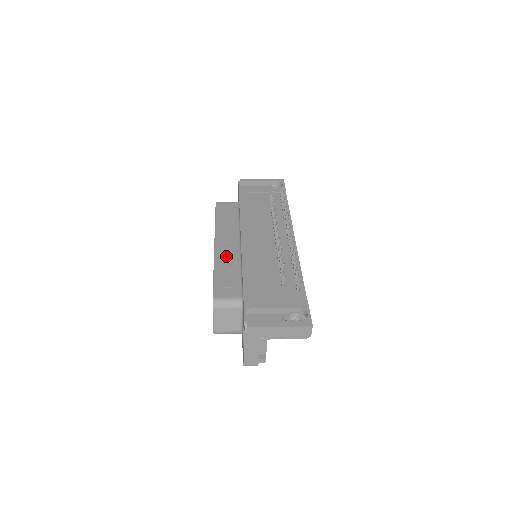
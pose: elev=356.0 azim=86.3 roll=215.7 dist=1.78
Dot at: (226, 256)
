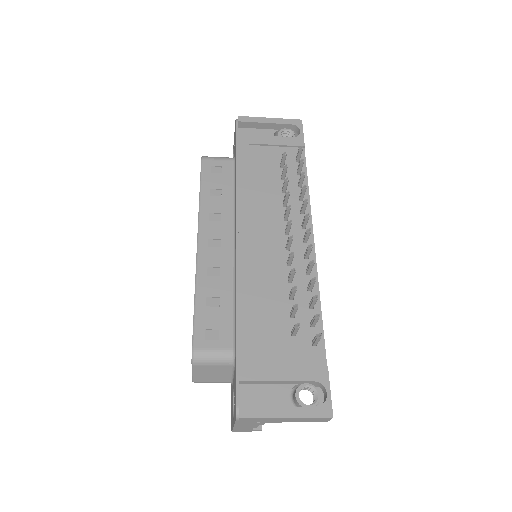
Dot at: (213, 267)
